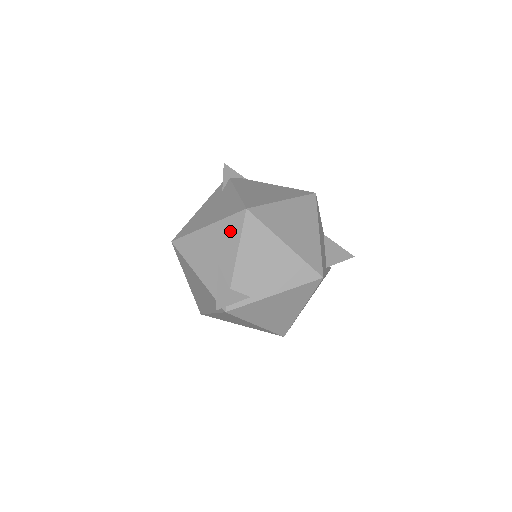
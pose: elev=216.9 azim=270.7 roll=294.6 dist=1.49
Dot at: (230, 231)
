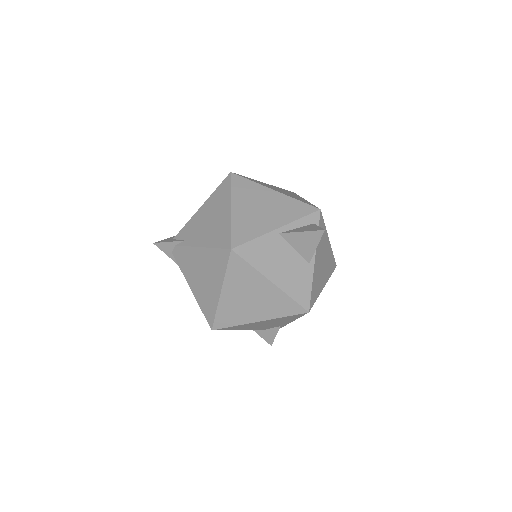
Dot at: occluded
